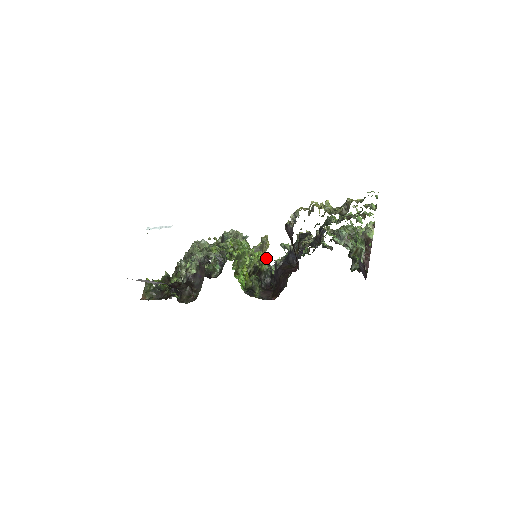
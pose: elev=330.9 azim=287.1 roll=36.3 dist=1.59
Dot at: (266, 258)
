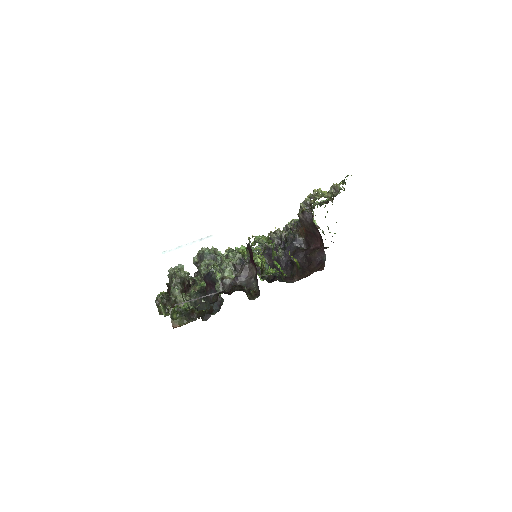
Dot at: occluded
